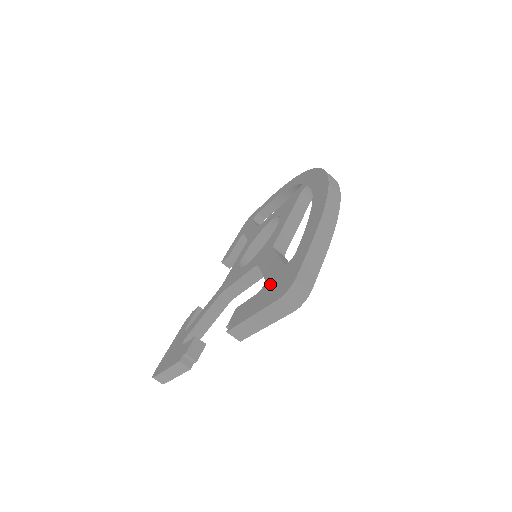
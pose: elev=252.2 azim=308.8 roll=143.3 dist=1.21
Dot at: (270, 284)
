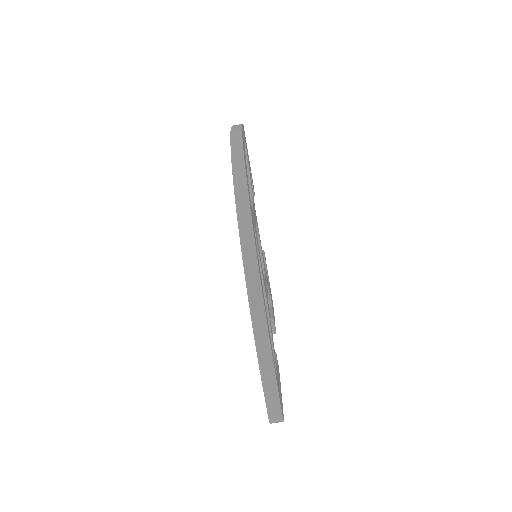
Dot at: occluded
